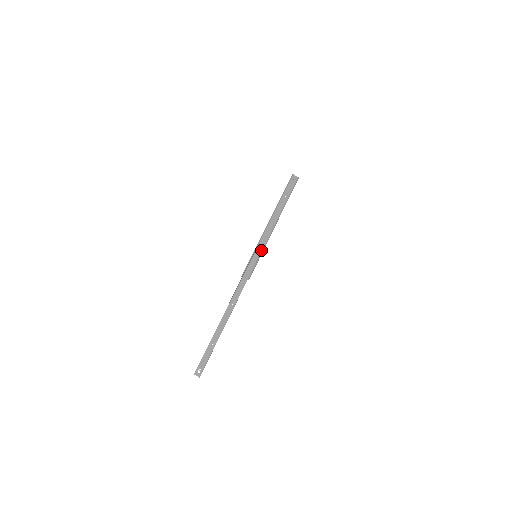
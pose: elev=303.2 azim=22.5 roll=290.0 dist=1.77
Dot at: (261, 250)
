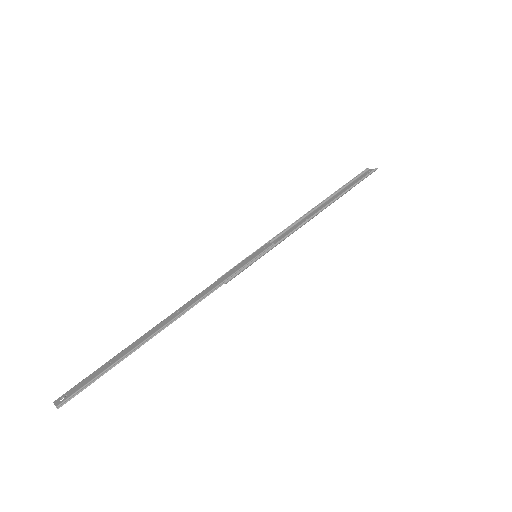
Dot at: (267, 248)
